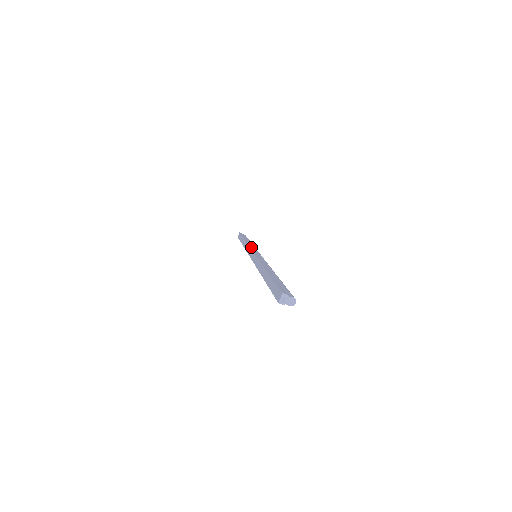
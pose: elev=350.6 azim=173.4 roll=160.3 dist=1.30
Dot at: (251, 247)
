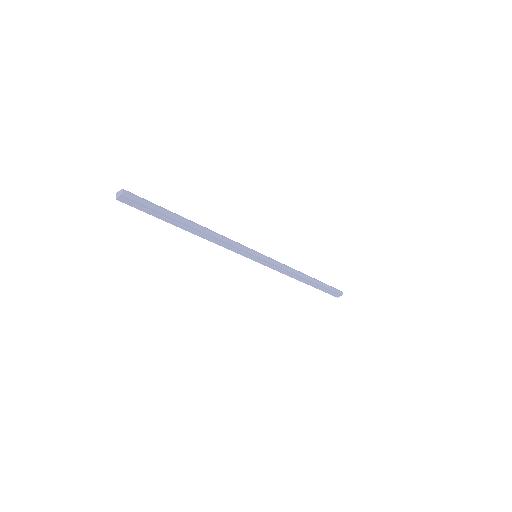
Dot at: occluded
